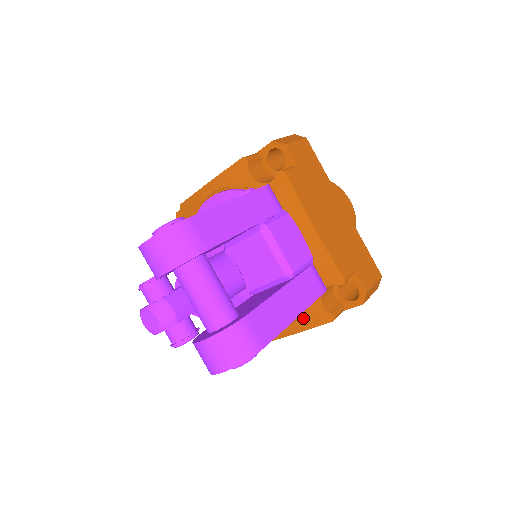
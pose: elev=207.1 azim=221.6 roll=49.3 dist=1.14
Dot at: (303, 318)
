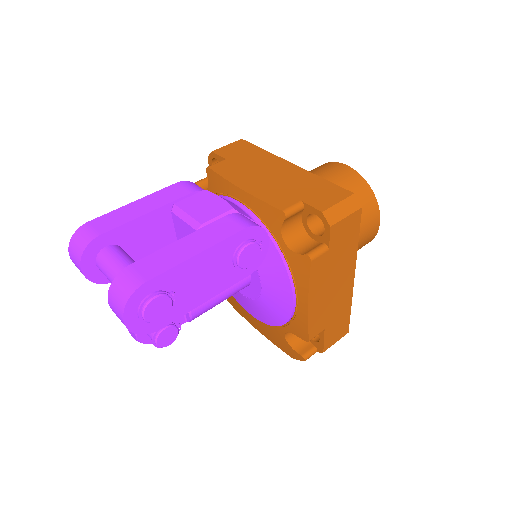
Dot at: (296, 279)
